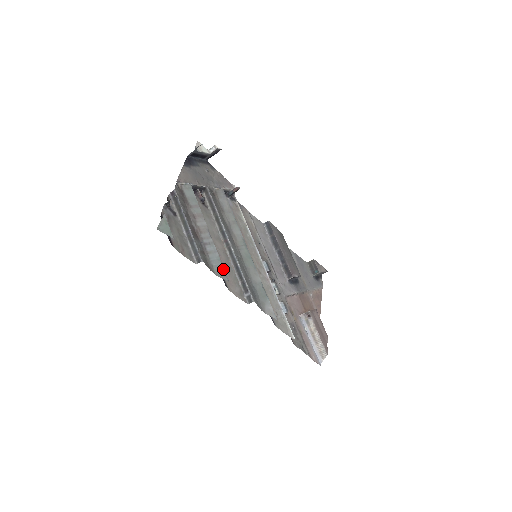
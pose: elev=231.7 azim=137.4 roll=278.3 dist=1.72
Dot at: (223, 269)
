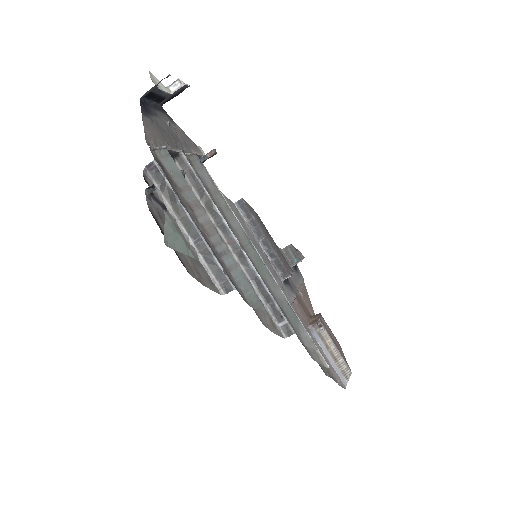
Dot at: (255, 293)
